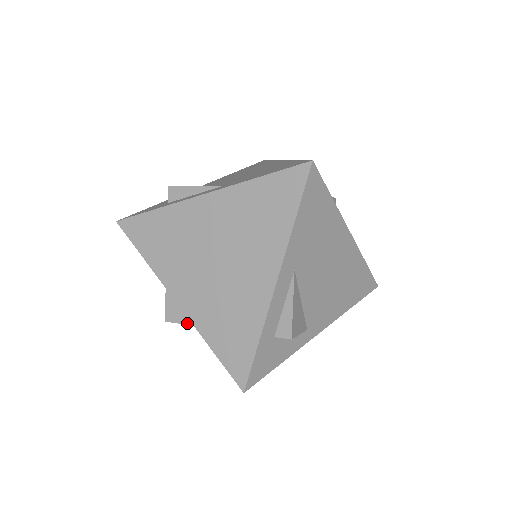
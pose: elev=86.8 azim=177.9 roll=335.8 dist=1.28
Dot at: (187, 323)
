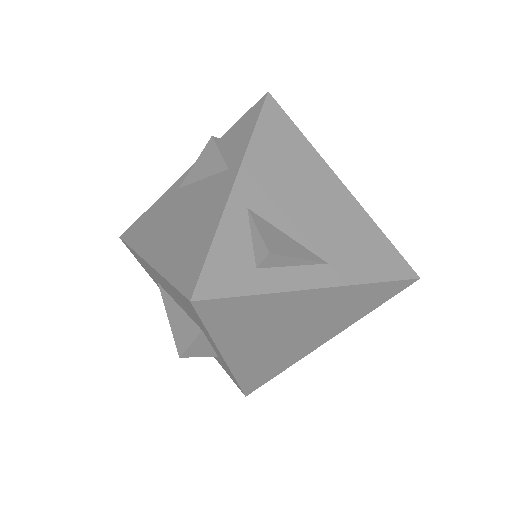
Dot at: (206, 356)
